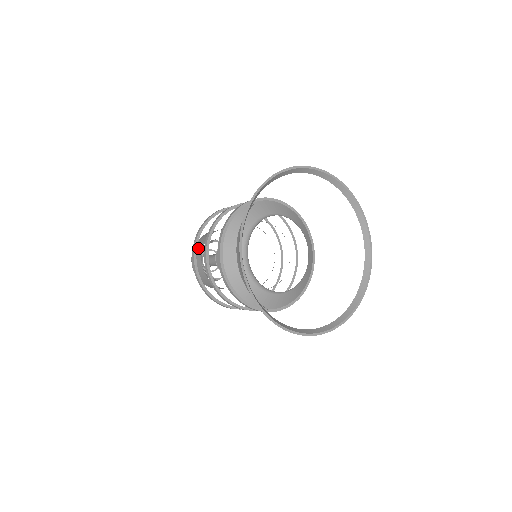
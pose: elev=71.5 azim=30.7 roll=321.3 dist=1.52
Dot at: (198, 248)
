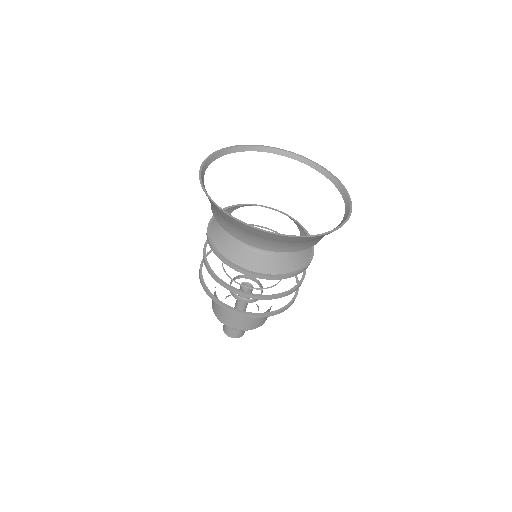
Dot at: (215, 303)
